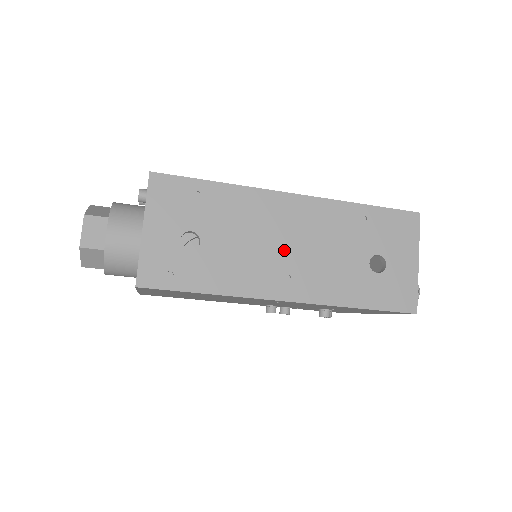
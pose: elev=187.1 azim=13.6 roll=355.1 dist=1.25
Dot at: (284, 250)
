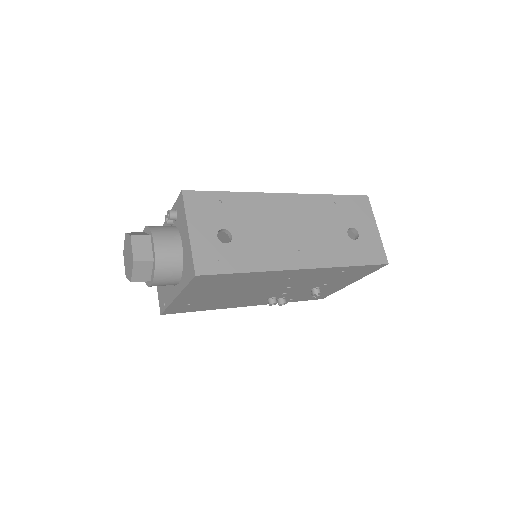
Dot at: (290, 233)
